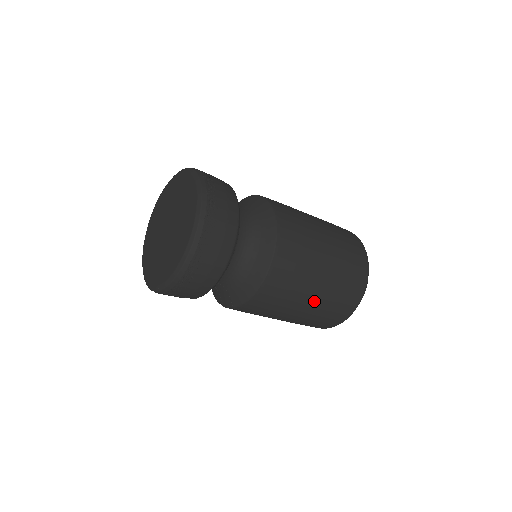
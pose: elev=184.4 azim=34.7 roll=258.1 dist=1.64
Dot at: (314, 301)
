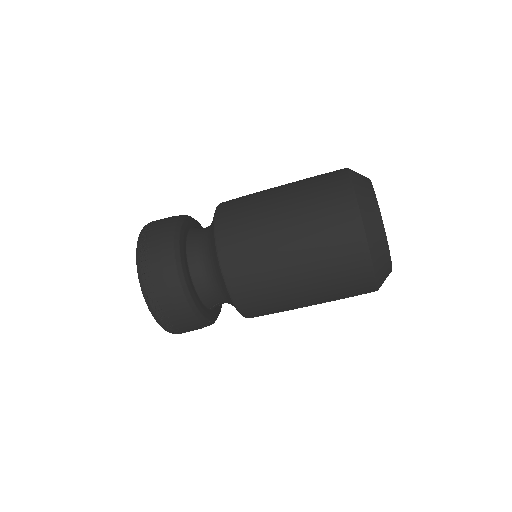
Dot at: (304, 279)
